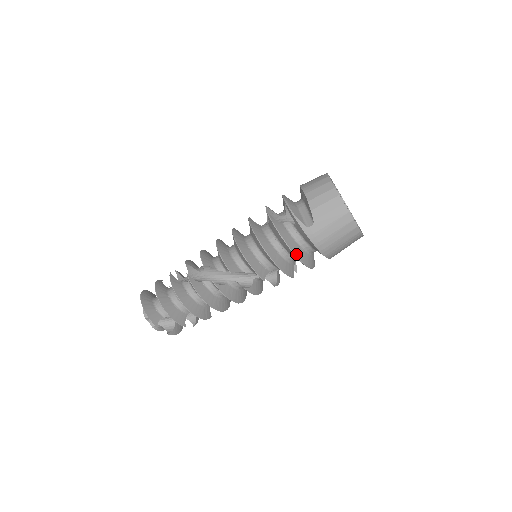
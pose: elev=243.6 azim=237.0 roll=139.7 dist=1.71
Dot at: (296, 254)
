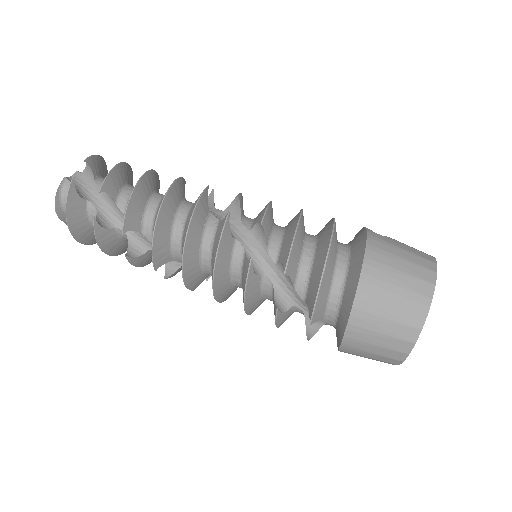
Dot at: (333, 235)
